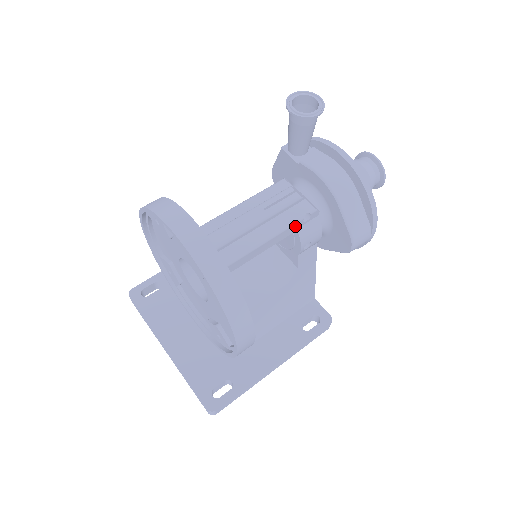
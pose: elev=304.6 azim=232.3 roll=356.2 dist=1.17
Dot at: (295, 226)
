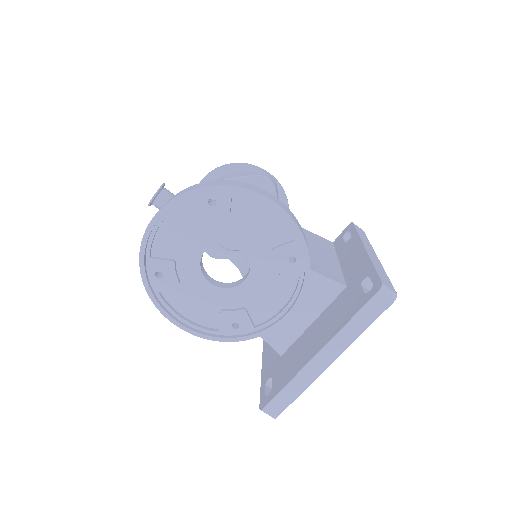
Dot at: occluded
